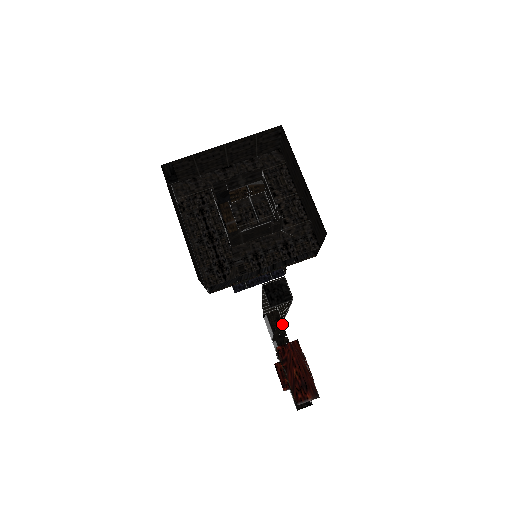
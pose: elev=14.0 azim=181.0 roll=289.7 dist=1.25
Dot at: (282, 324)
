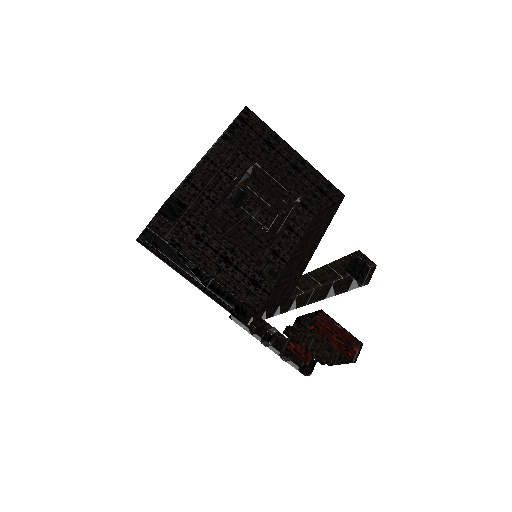
Dot at: occluded
